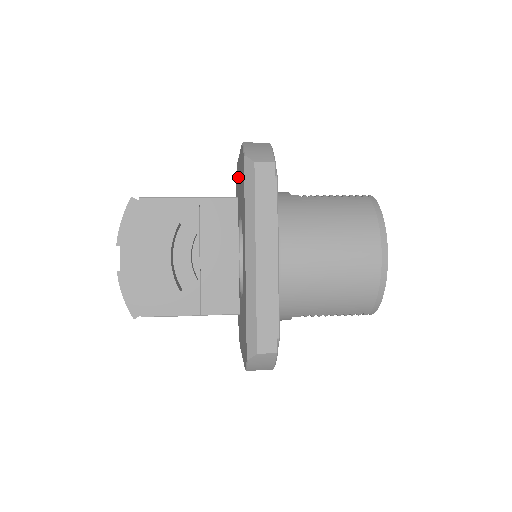
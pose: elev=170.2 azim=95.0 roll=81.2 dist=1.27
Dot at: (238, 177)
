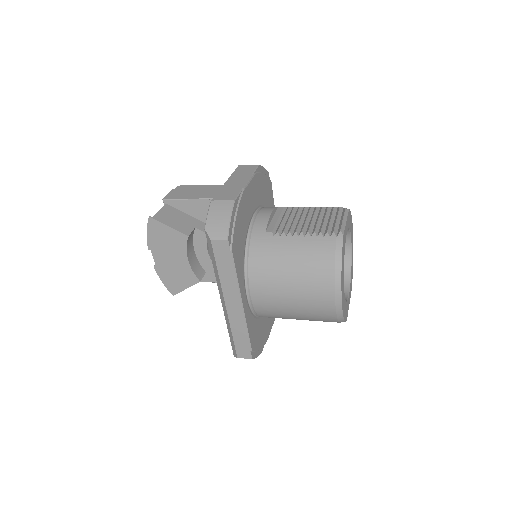
Dot at: occluded
